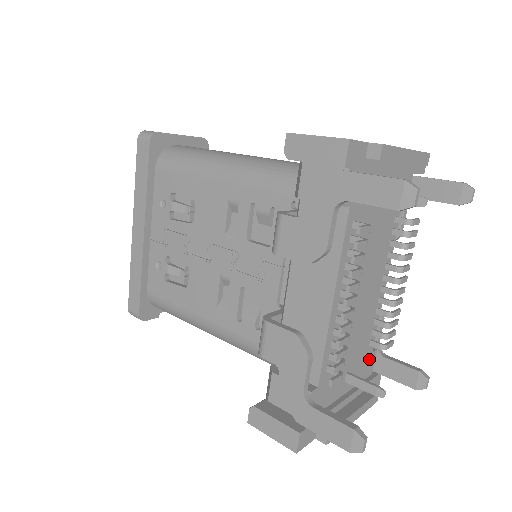
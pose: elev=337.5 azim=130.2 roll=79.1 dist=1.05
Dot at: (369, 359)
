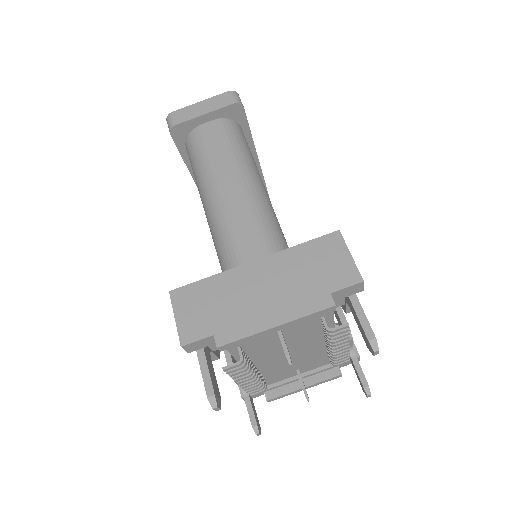
Dot at: occluded
